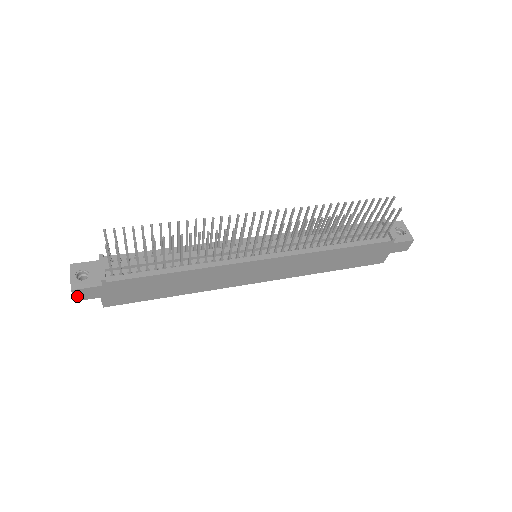
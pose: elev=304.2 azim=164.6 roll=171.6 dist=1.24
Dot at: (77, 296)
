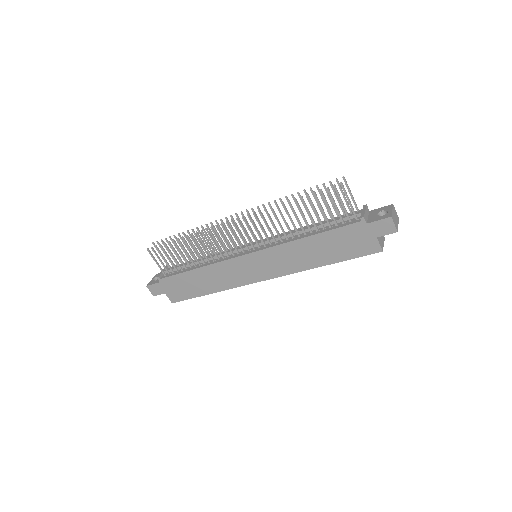
Dot at: (152, 292)
